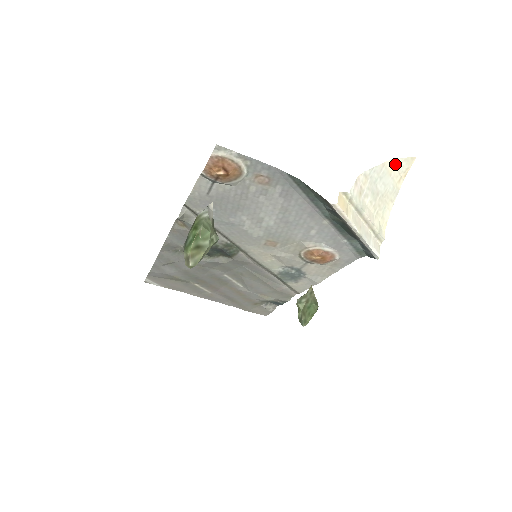
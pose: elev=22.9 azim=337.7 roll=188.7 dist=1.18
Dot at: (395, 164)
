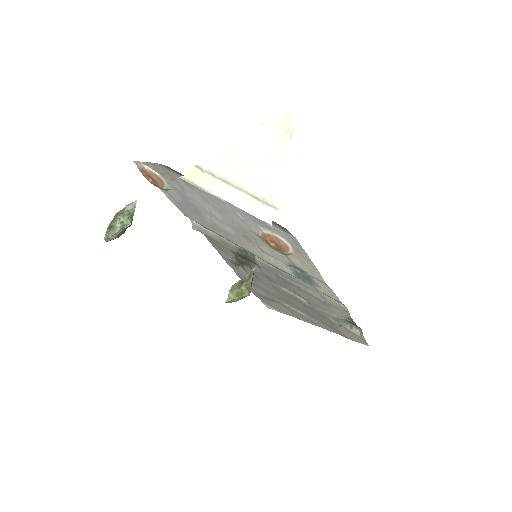
Dot at: (269, 128)
